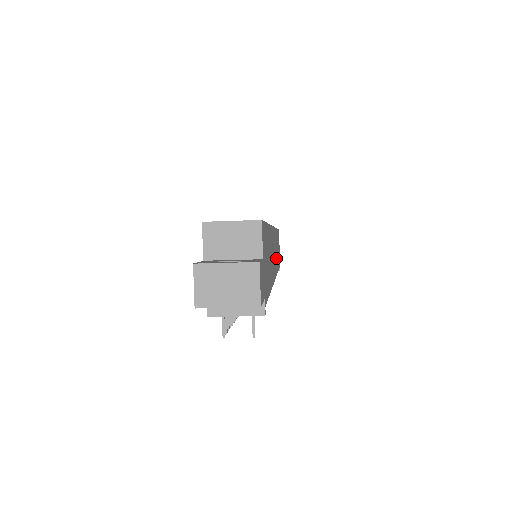
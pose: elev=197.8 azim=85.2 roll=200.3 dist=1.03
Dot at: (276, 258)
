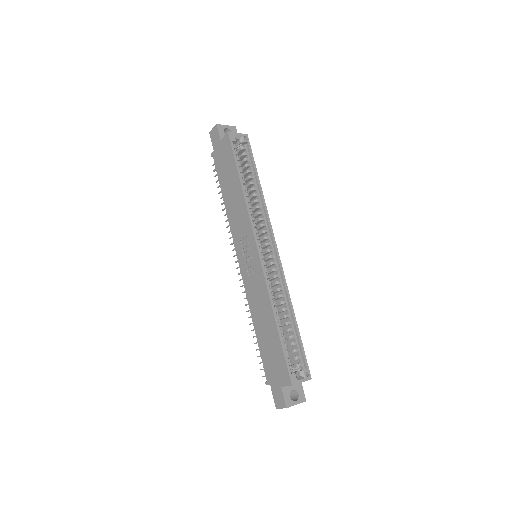
Dot at: occluded
